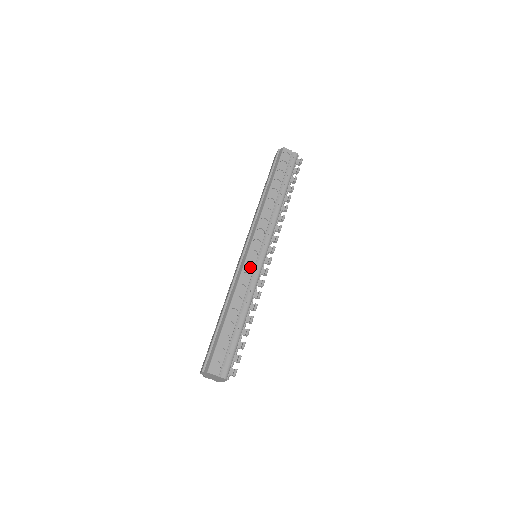
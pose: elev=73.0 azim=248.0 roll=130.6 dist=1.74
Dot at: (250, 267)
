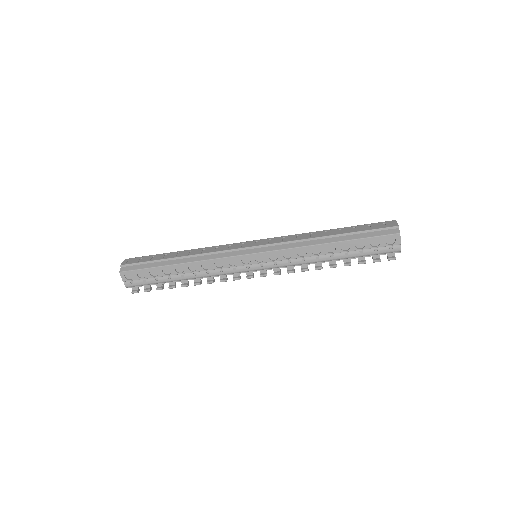
Dot at: (231, 263)
